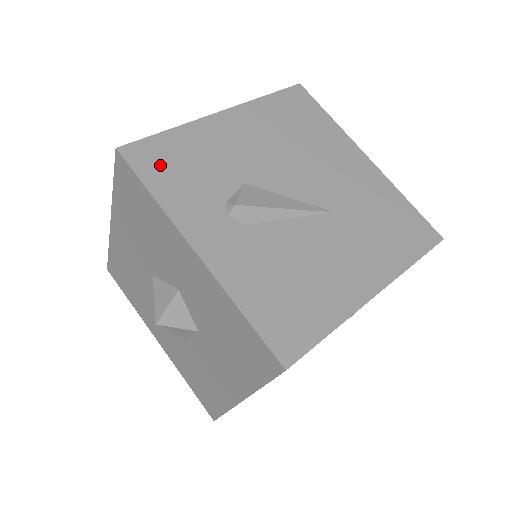
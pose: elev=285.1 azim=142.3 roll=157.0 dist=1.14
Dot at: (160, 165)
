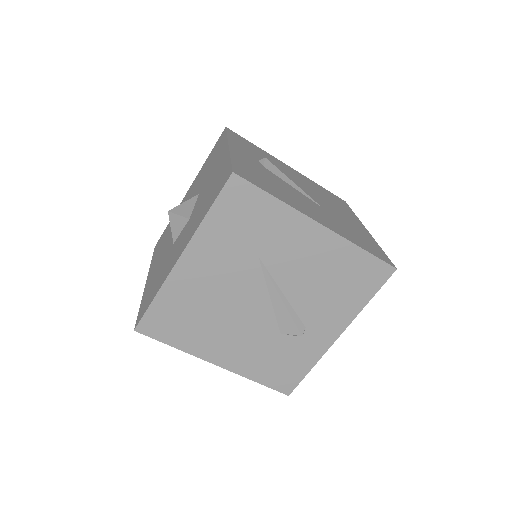
Dot at: (241, 140)
